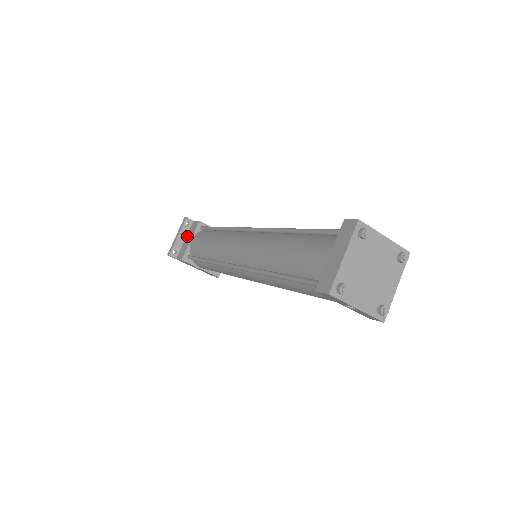
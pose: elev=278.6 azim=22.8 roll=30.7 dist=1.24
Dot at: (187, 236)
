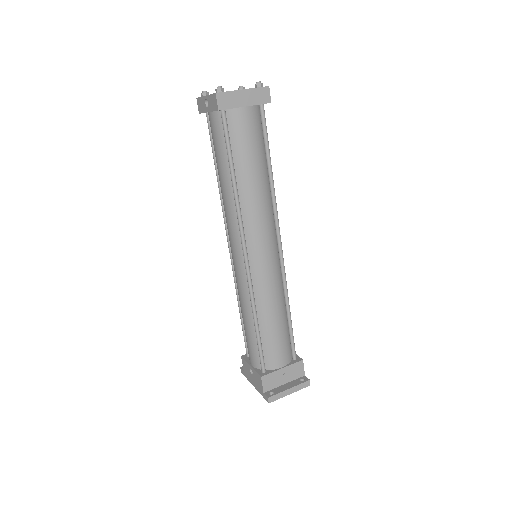
Dot at: occluded
